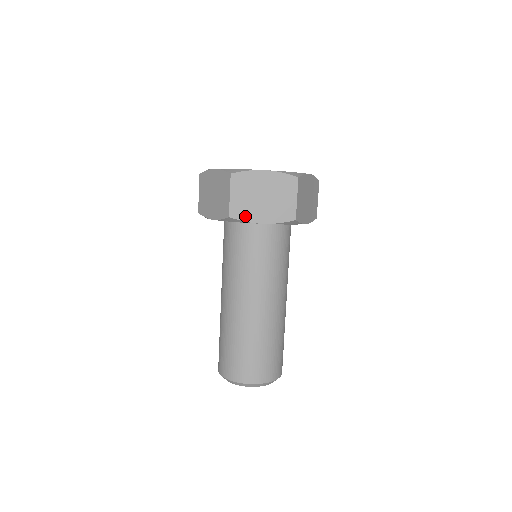
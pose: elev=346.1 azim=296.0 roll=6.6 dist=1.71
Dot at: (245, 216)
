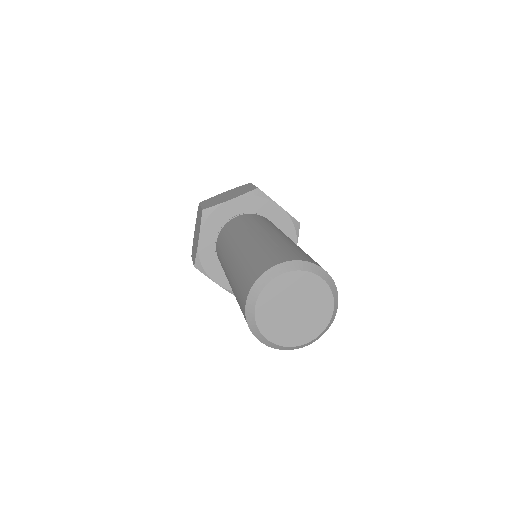
Dot at: (268, 196)
